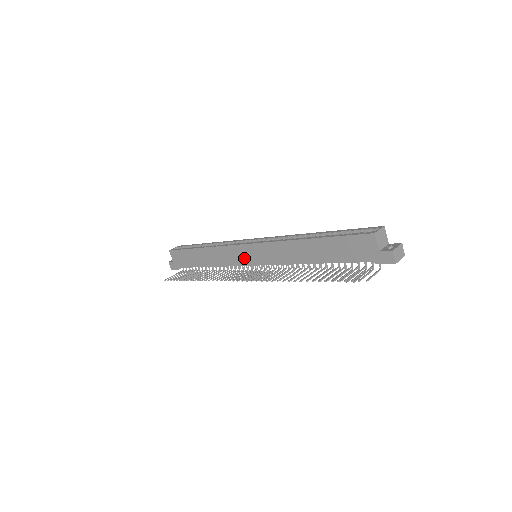
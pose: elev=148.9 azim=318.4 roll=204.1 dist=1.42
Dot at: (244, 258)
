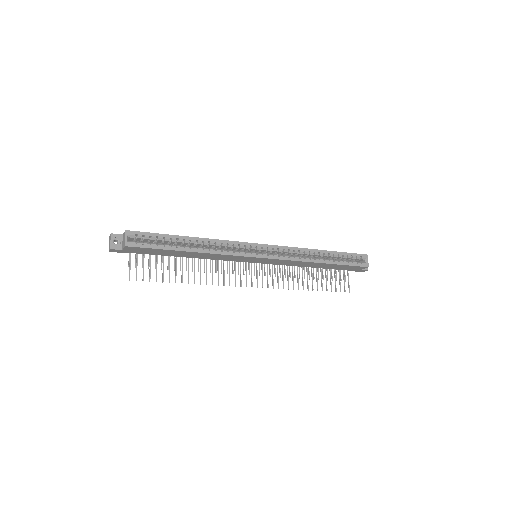
Dot at: (247, 260)
